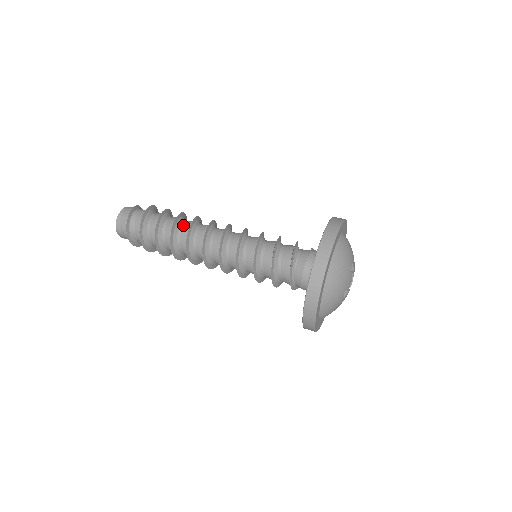
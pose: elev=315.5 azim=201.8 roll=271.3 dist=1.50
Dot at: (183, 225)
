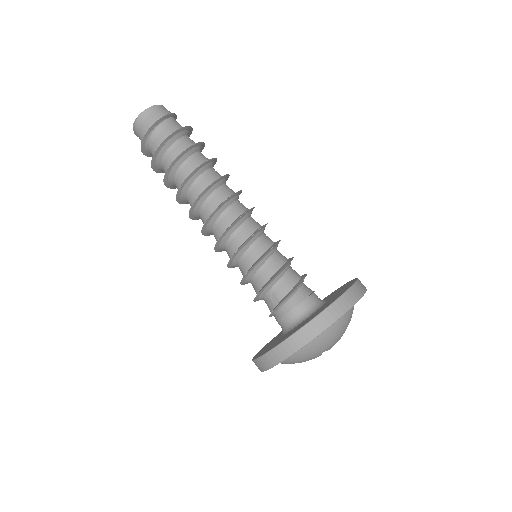
Dot at: (214, 170)
